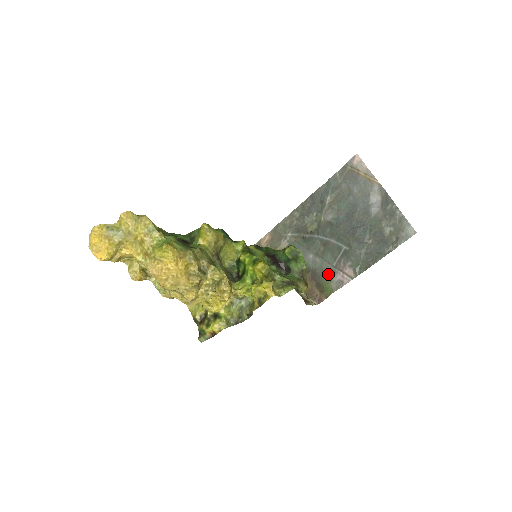
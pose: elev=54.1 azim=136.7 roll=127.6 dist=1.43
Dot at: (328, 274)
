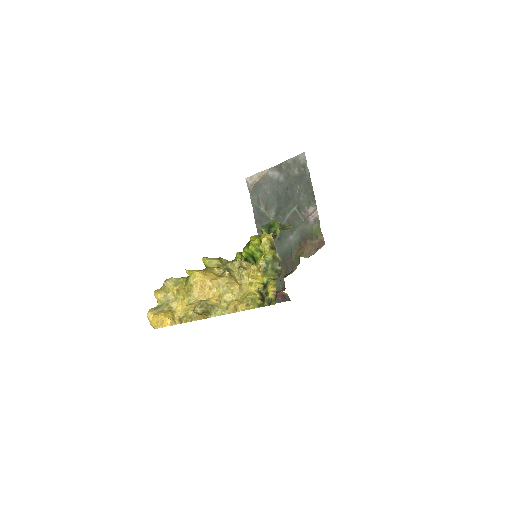
Dot at: (307, 227)
